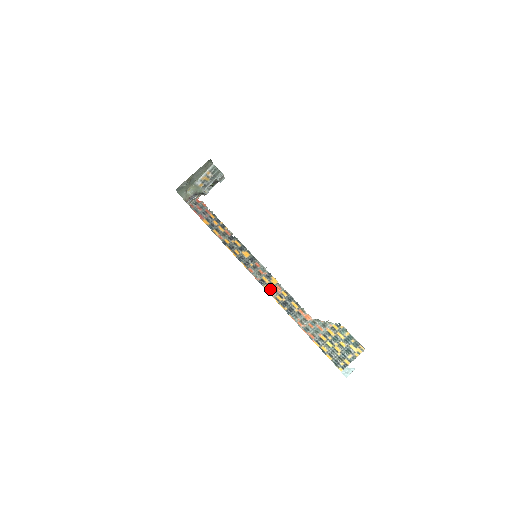
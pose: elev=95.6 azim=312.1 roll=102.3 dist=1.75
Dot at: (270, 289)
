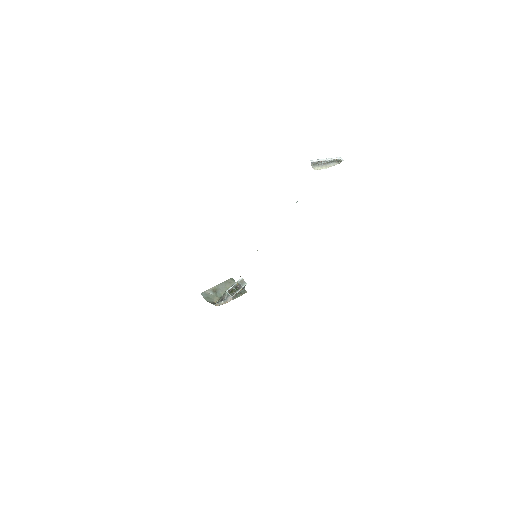
Dot at: occluded
